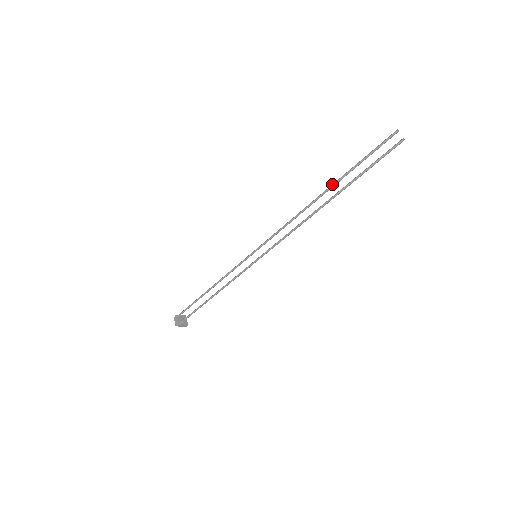
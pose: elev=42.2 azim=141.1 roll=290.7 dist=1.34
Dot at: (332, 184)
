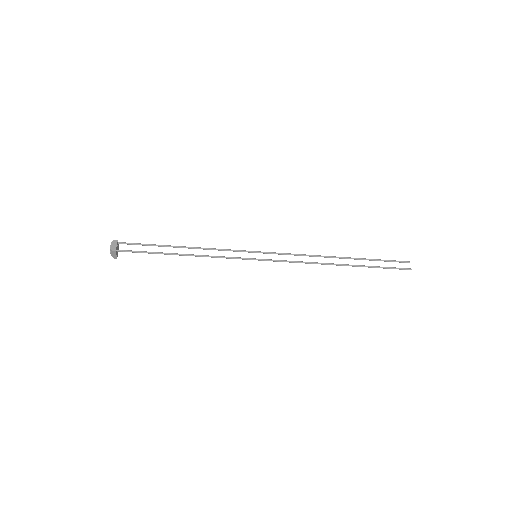
Dot at: occluded
